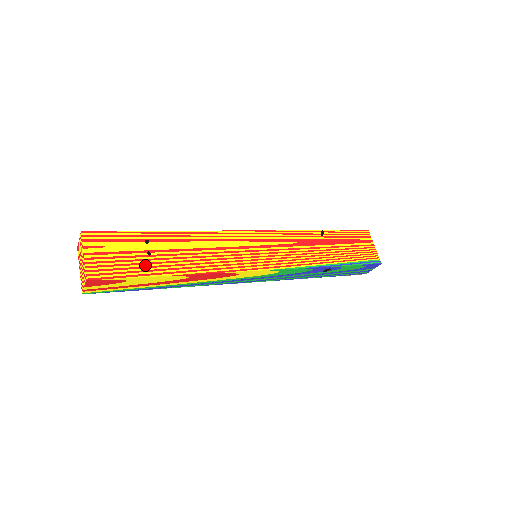
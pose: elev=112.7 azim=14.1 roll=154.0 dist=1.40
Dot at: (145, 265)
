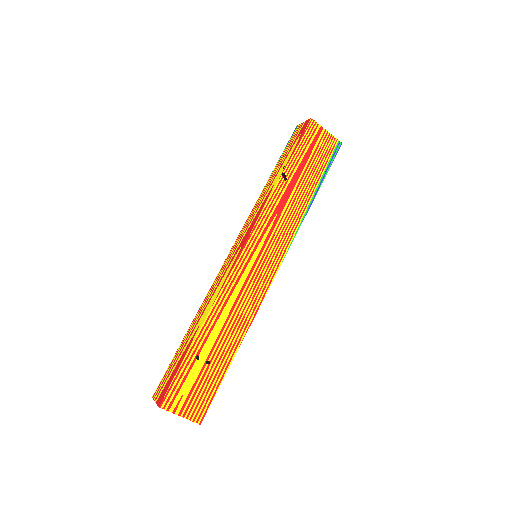
Dot at: (215, 372)
